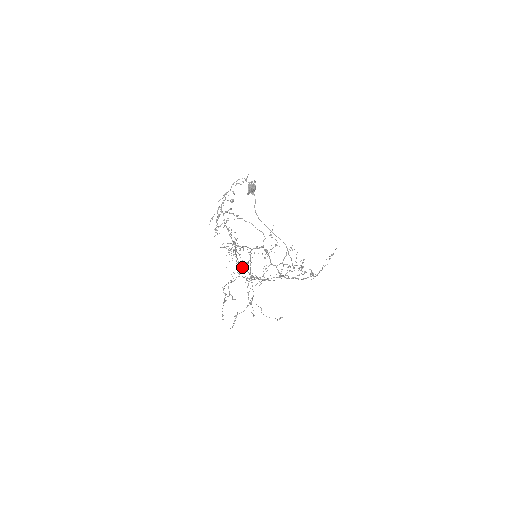
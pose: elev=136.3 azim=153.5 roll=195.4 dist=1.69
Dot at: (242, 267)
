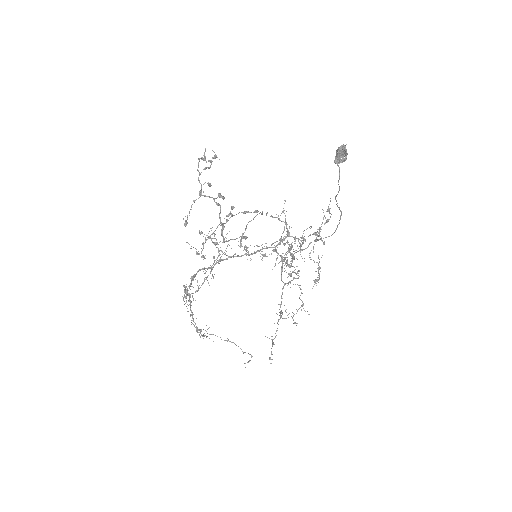
Dot at: (187, 290)
